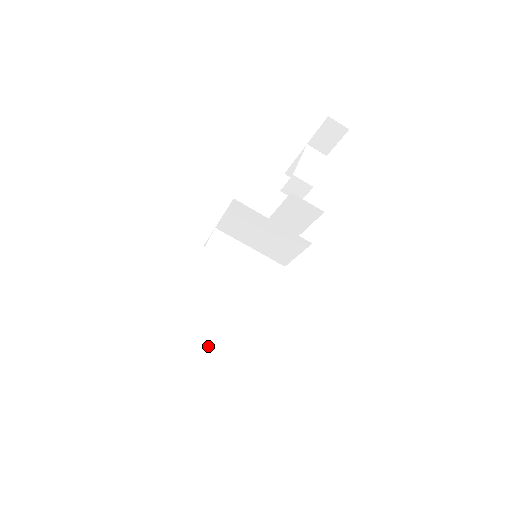
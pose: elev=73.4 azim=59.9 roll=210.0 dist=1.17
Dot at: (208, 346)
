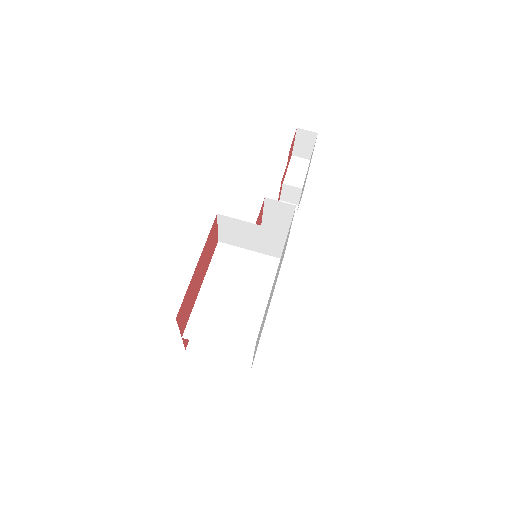
Dot at: (225, 334)
